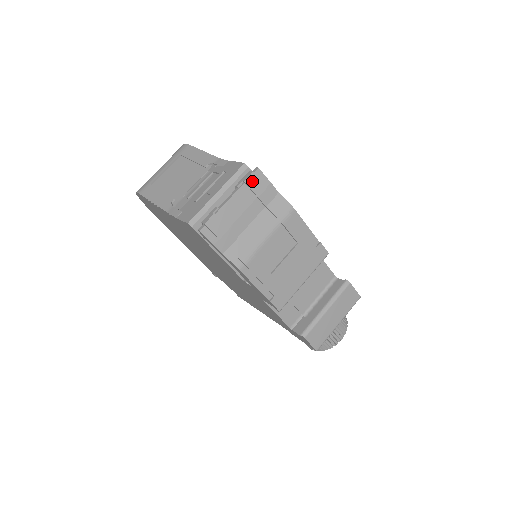
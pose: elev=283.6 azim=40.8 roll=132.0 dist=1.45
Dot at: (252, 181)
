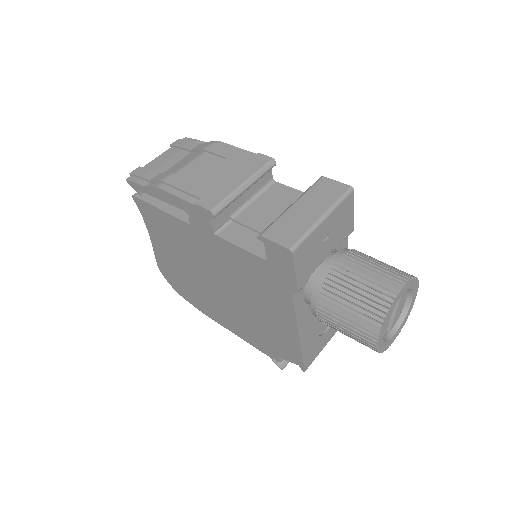
Dot at: (177, 143)
